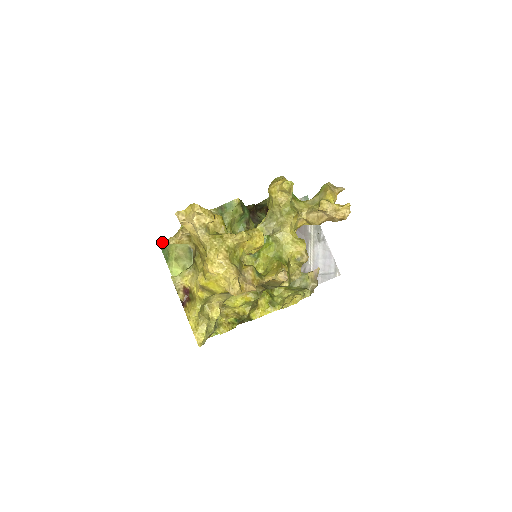
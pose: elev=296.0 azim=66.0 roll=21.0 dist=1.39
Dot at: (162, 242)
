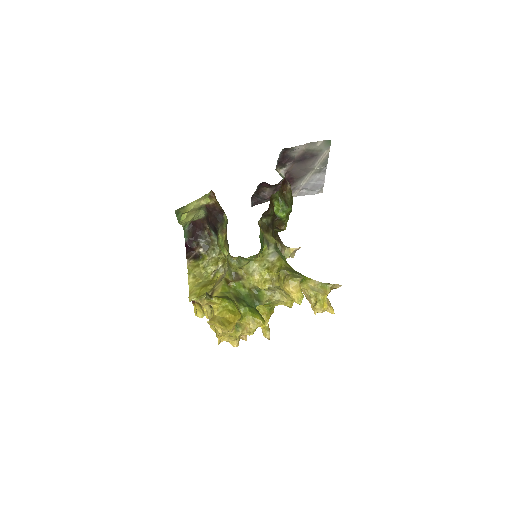
Dot at: (178, 209)
